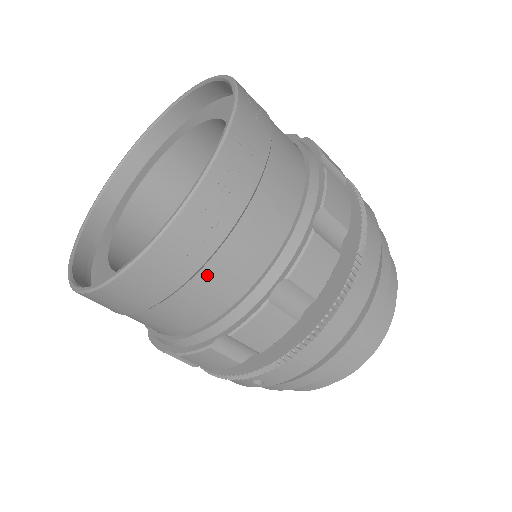
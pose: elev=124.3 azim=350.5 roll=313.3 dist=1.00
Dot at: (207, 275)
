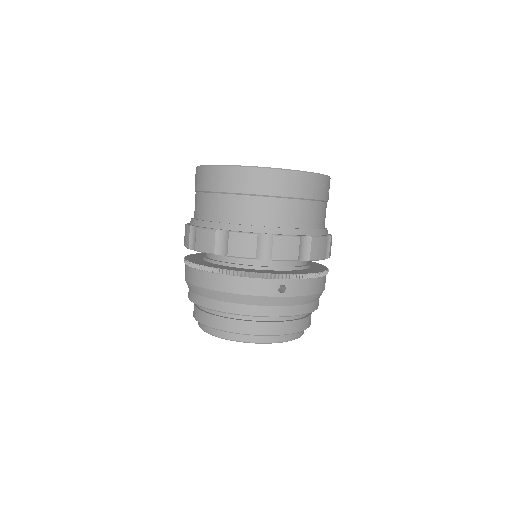
Dot at: (318, 206)
